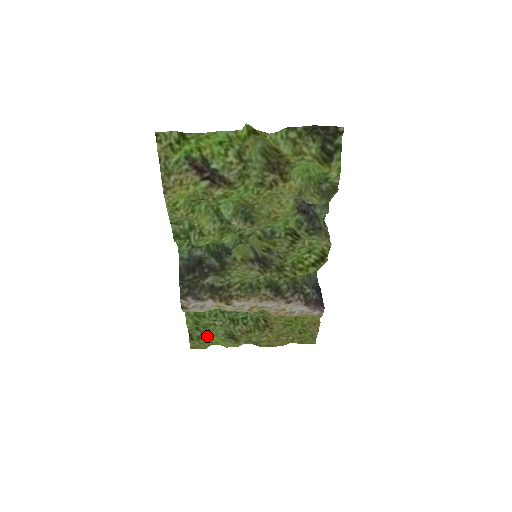
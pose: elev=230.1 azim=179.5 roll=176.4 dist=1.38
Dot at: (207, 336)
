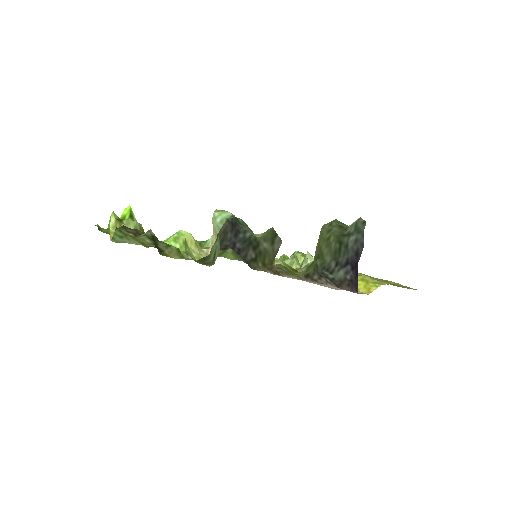
Dot at: occluded
